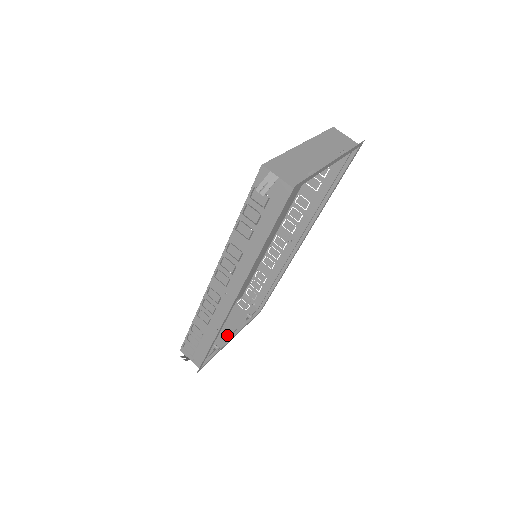
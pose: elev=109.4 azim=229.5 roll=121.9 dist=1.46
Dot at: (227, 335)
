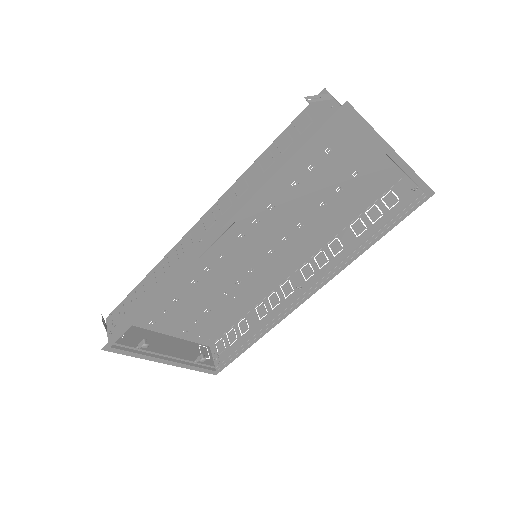
Dot at: (164, 354)
